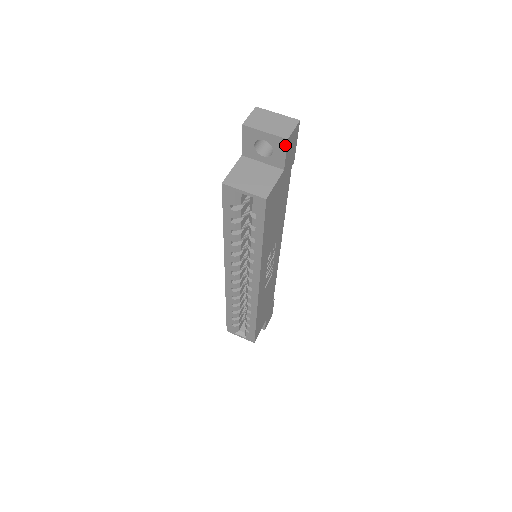
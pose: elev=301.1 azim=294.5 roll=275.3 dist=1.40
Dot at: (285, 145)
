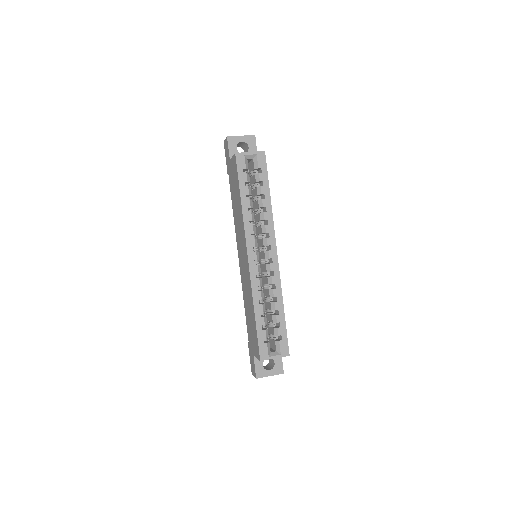
Dot at: (254, 140)
